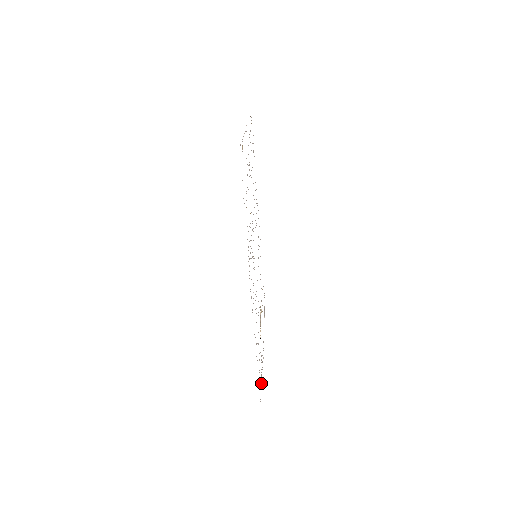
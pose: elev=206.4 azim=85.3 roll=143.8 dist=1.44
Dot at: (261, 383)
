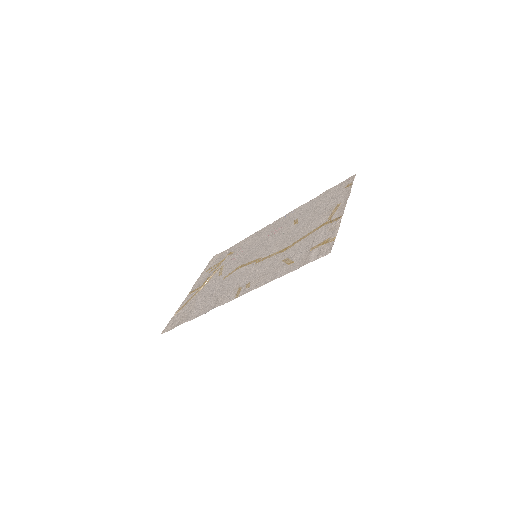
Dot at: (175, 316)
